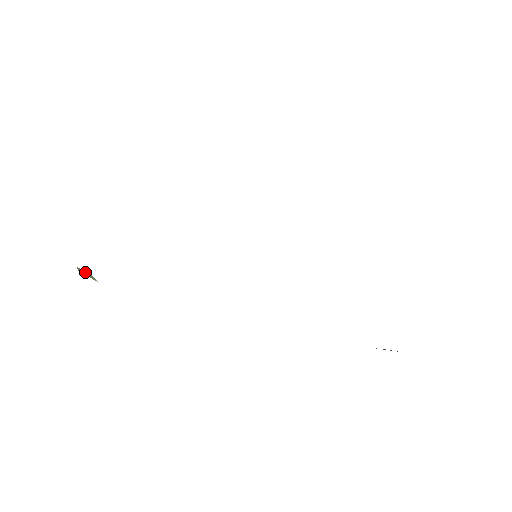
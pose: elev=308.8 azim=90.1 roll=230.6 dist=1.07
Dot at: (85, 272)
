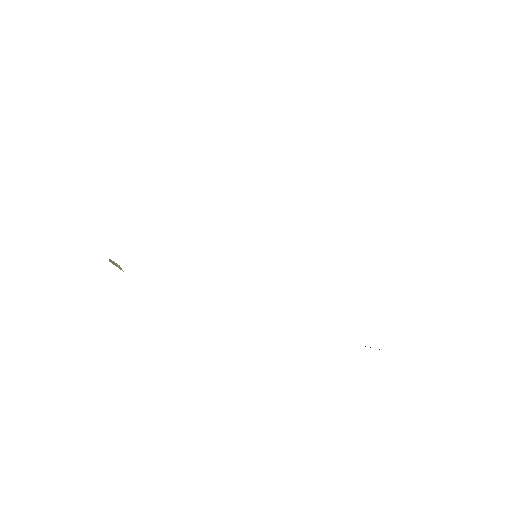
Dot at: (115, 263)
